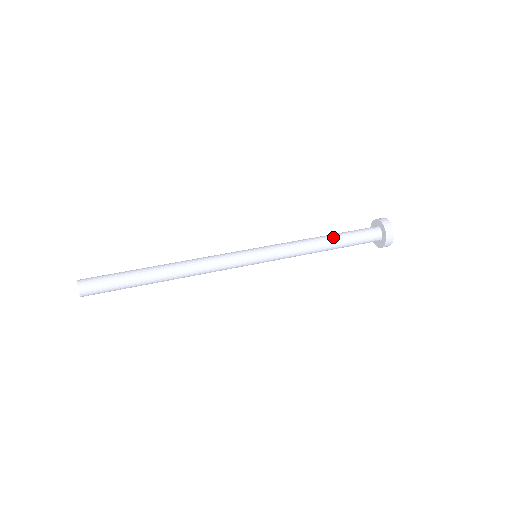
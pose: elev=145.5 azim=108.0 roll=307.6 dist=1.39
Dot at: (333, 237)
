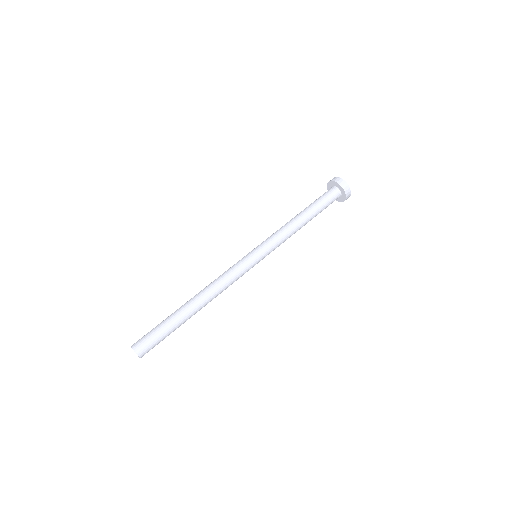
Dot at: (304, 211)
